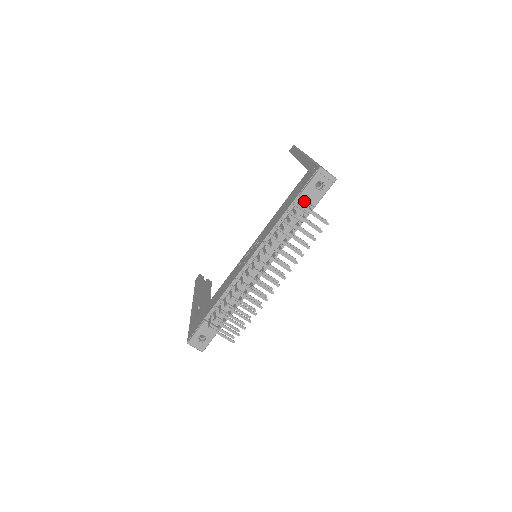
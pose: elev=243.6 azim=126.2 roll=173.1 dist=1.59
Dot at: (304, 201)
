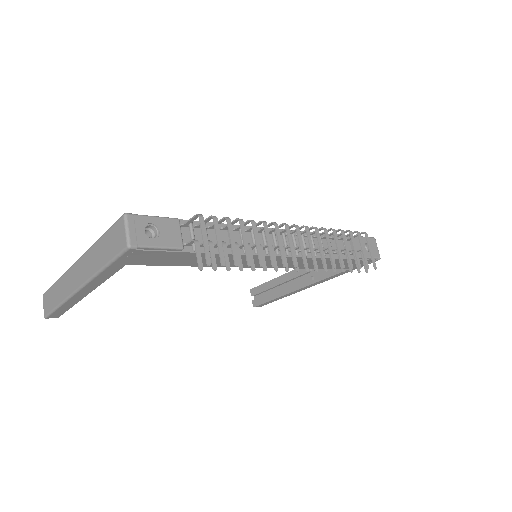
Dot at: (350, 245)
